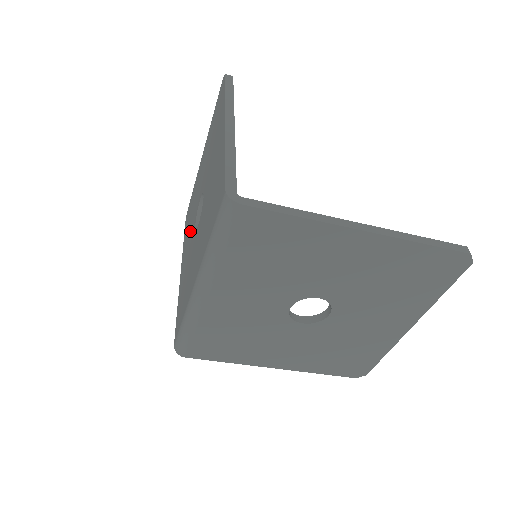
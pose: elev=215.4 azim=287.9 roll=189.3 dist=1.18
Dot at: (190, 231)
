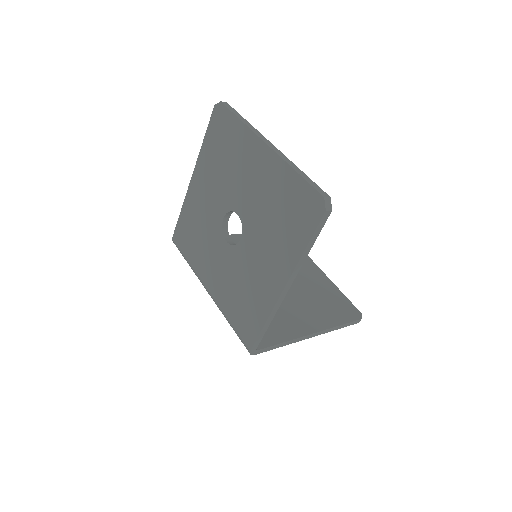
Dot at: (216, 187)
